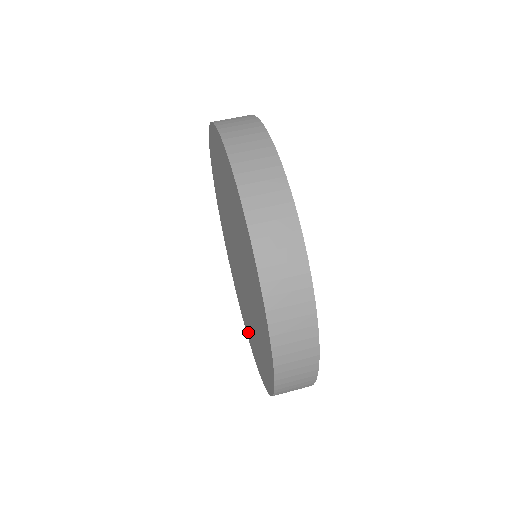
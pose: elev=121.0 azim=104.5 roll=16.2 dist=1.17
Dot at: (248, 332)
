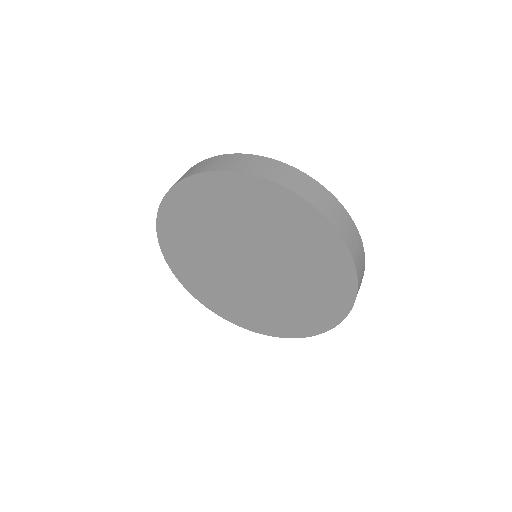
Dot at: (239, 316)
